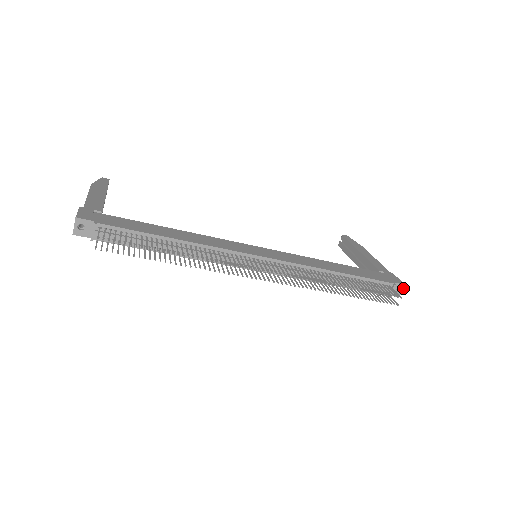
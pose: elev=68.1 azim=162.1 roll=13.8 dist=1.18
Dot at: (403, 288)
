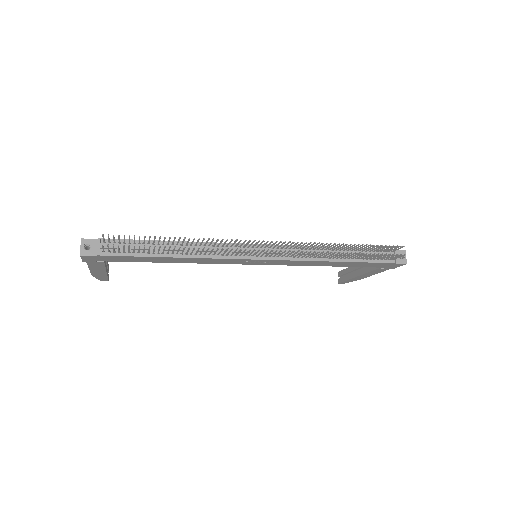
Dot at: occluded
